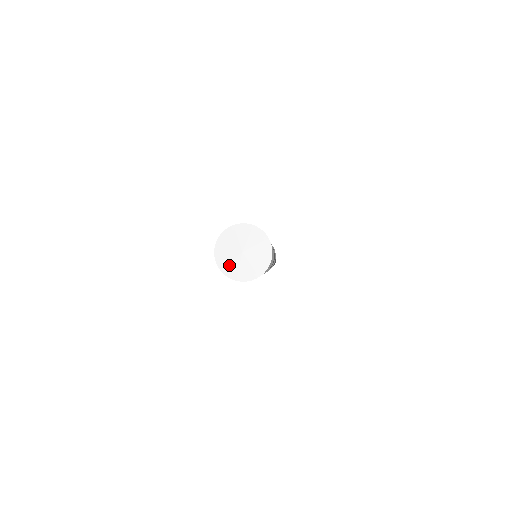
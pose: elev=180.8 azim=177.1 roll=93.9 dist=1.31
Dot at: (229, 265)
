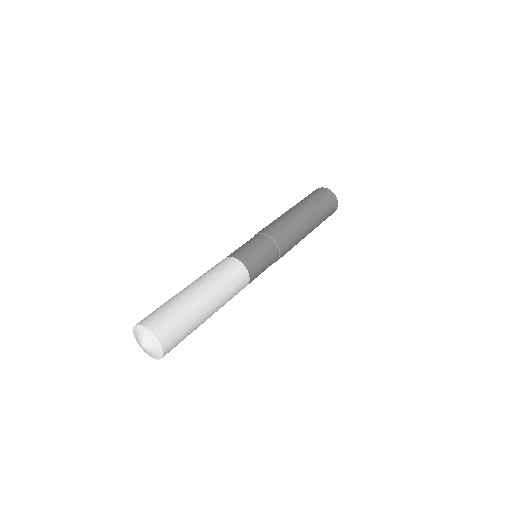
Dot at: (137, 341)
